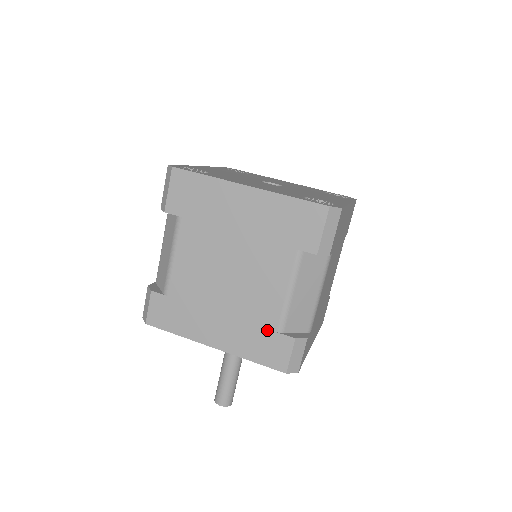
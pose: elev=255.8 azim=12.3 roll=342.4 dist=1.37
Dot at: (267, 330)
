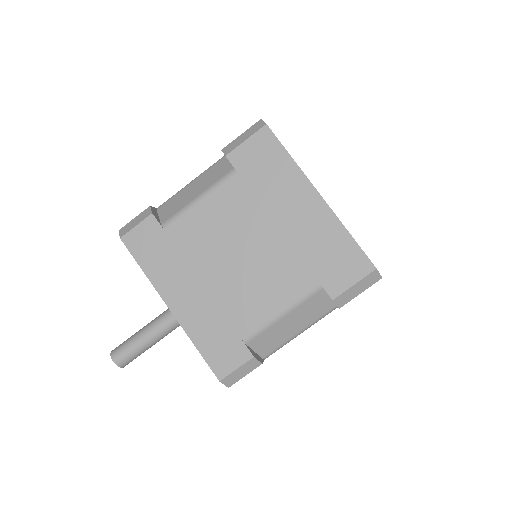
Dot at: (234, 330)
